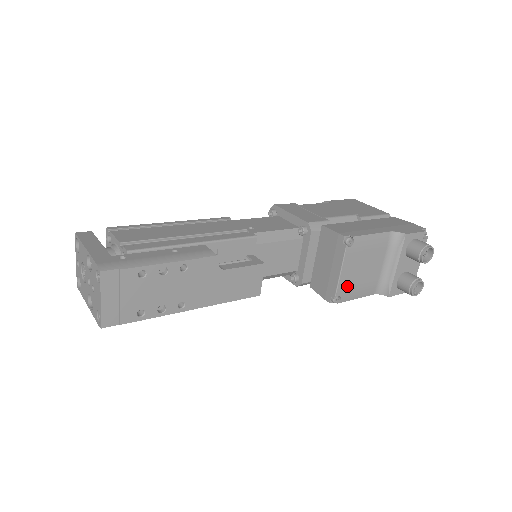
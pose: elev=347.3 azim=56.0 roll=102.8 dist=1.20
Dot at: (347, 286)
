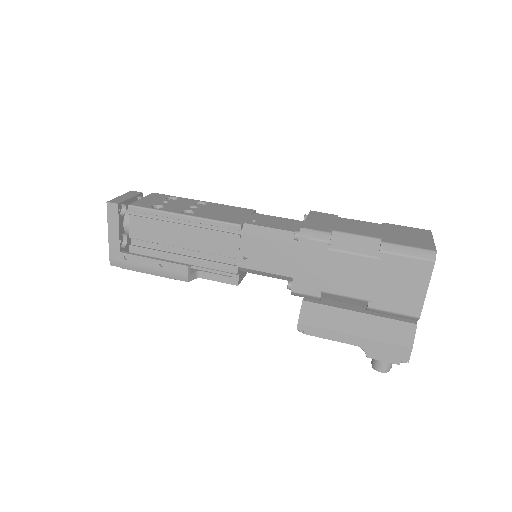
Dot at: occluded
